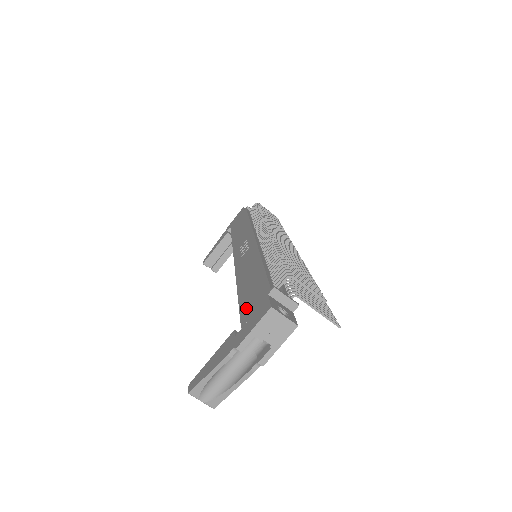
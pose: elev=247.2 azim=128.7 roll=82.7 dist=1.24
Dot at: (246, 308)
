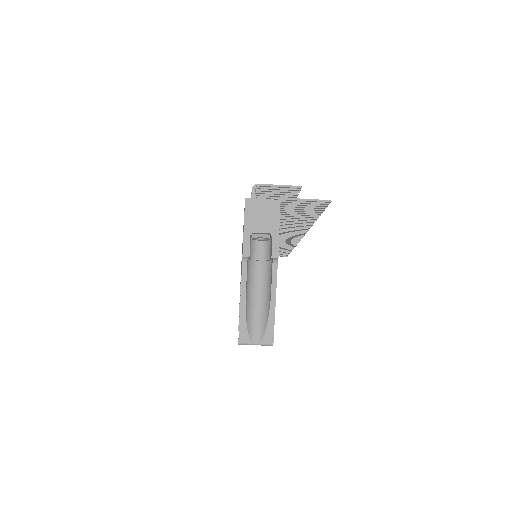
Dot at: occluded
